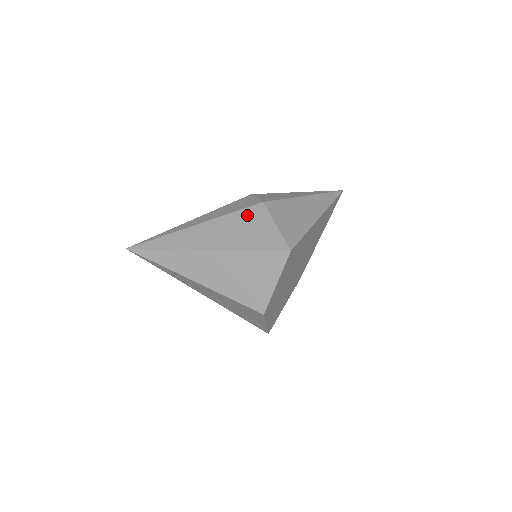
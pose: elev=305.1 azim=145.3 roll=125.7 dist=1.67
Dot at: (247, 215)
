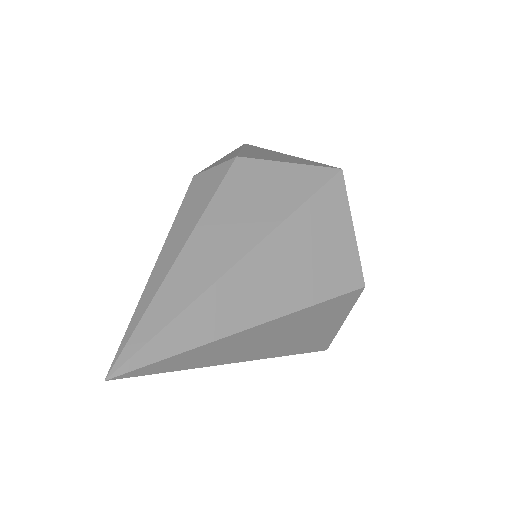
Dot at: (238, 181)
